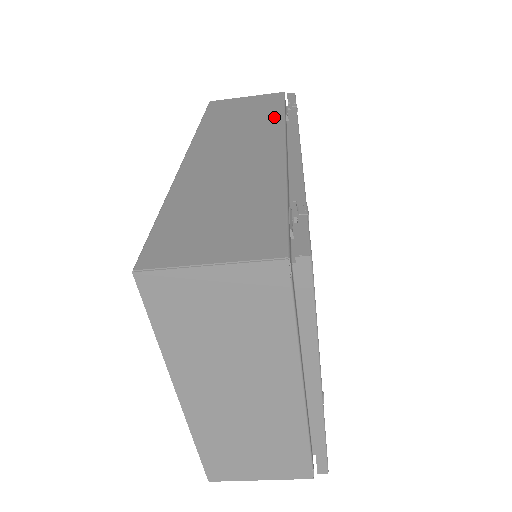
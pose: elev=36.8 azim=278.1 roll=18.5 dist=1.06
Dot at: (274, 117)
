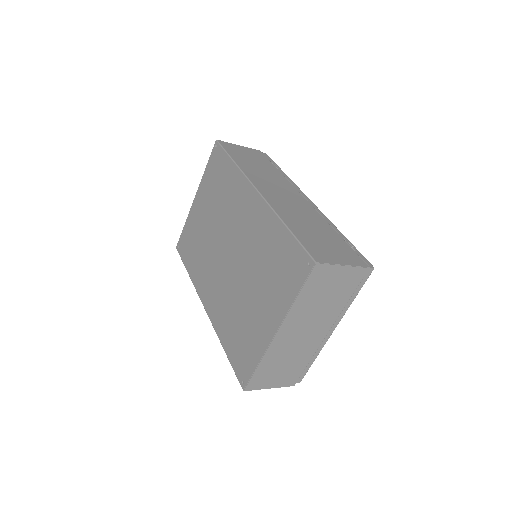
Dot at: (278, 173)
